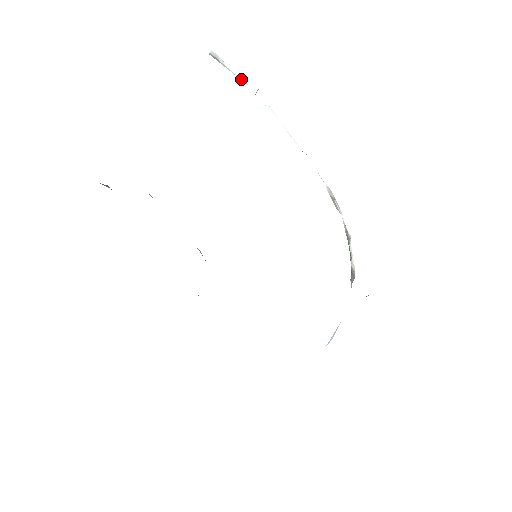
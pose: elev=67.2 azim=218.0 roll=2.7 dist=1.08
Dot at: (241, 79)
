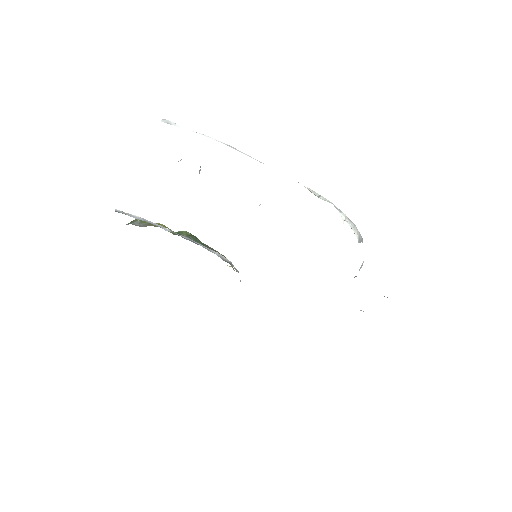
Dot at: (196, 132)
